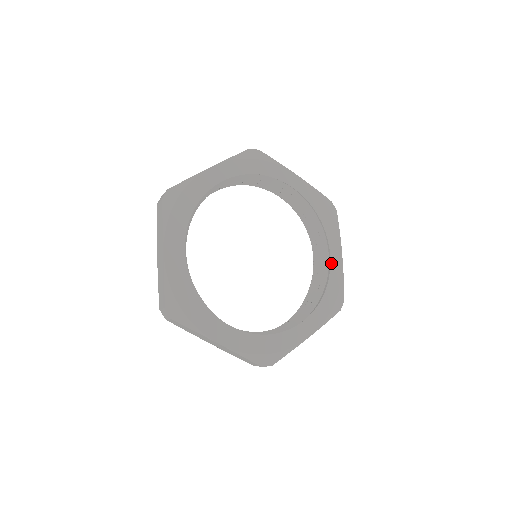
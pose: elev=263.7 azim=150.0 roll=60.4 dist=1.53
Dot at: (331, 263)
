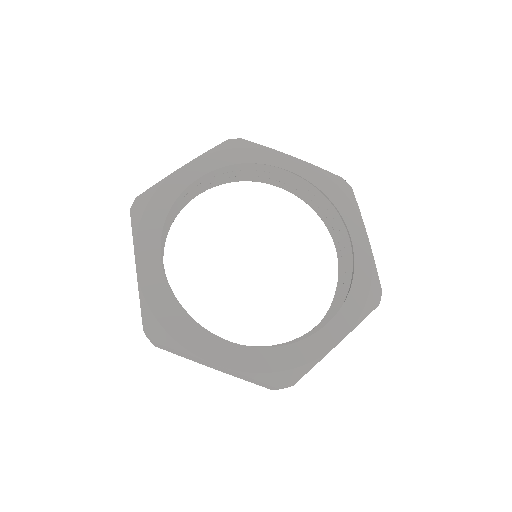
Dot at: (354, 248)
